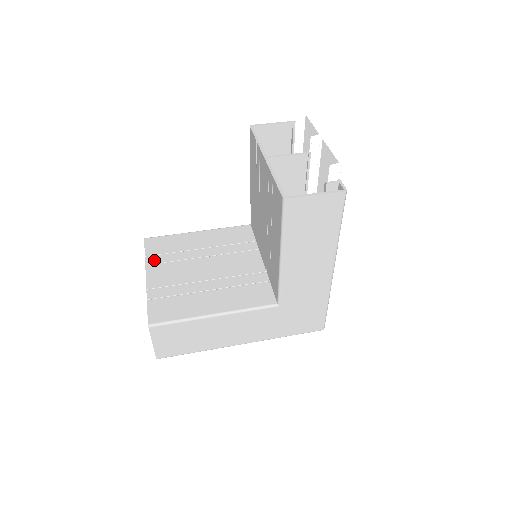
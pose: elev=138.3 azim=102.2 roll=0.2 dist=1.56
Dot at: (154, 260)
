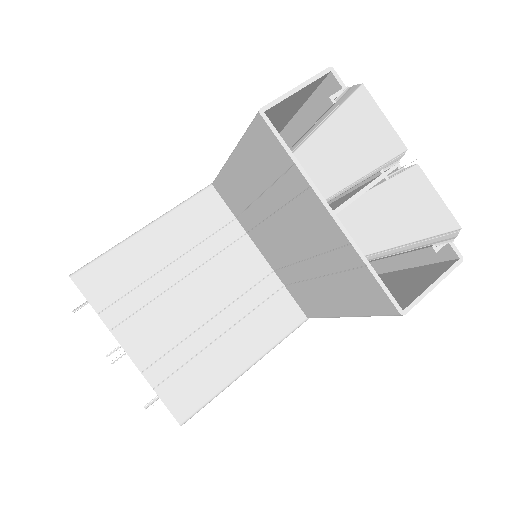
Dot at: (116, 316)
